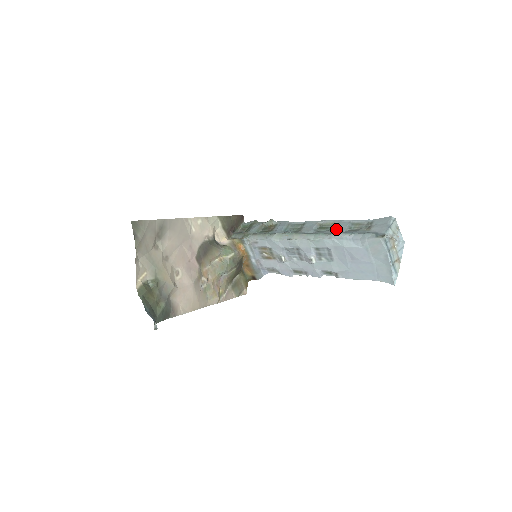
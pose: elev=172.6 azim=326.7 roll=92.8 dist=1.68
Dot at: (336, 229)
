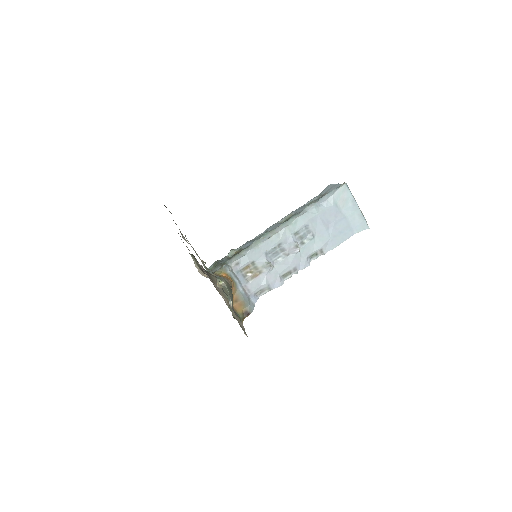
Dot at: (300, 211)
